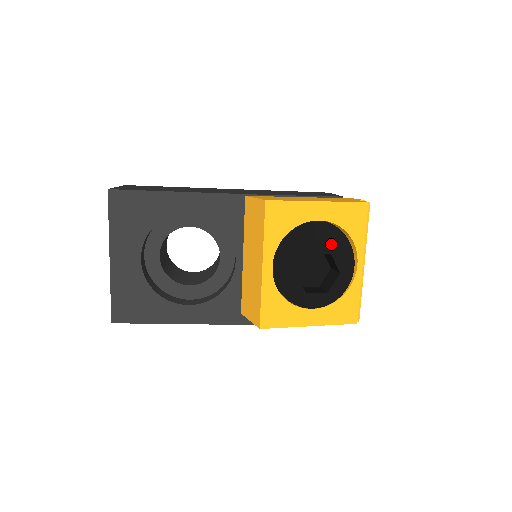
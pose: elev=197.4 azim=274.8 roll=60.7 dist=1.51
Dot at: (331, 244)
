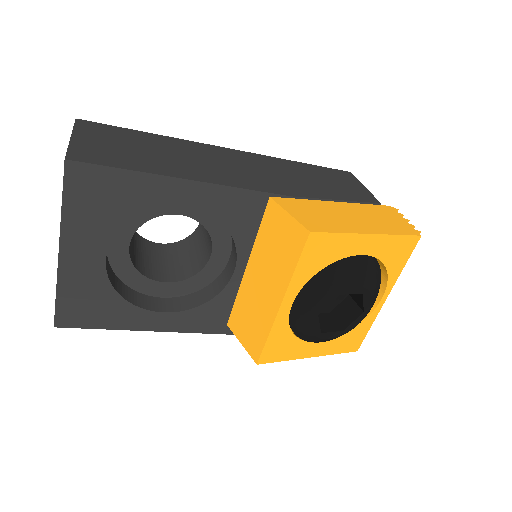
Dot at: (366, 283)
